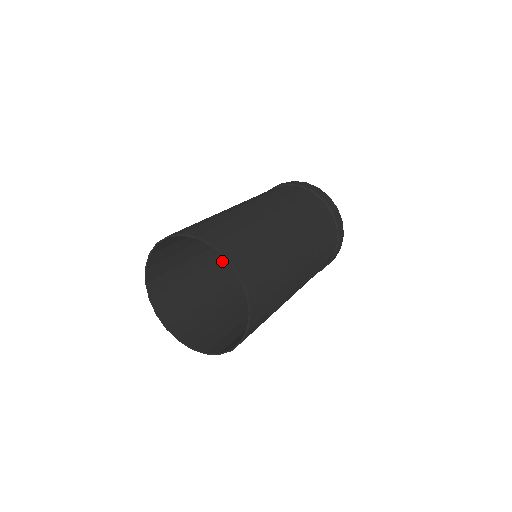
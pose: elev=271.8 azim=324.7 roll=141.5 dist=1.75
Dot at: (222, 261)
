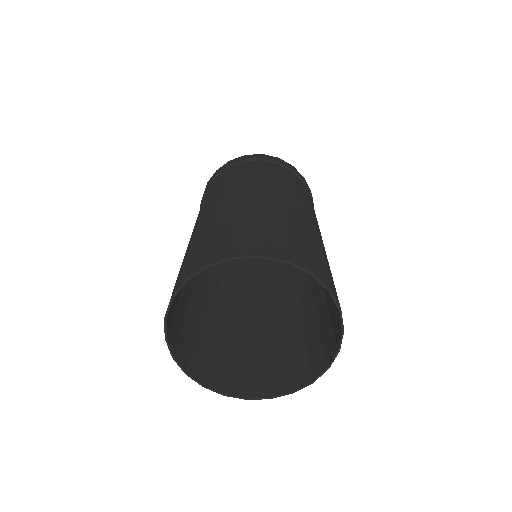
Dot at: (239, 301)
